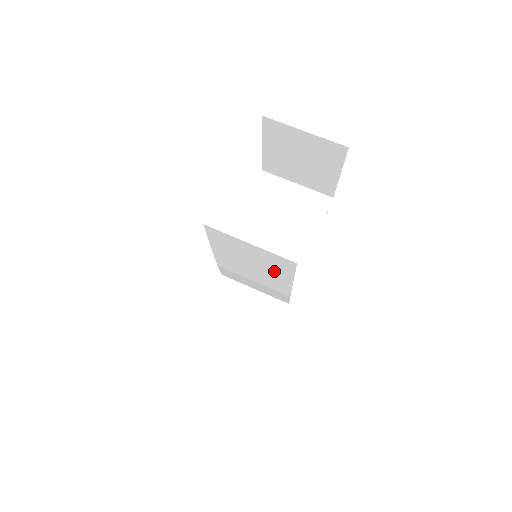
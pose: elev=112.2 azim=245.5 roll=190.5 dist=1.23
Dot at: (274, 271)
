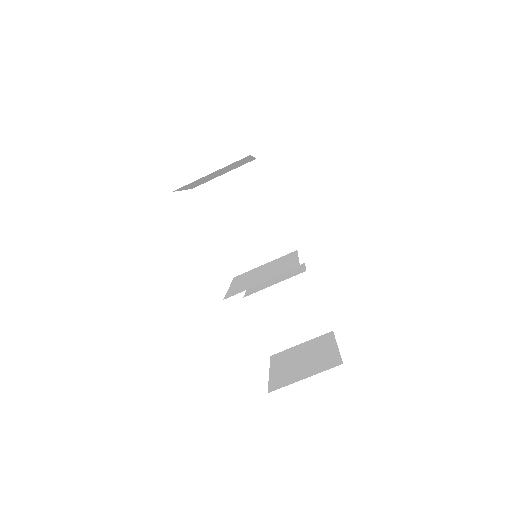
Dot at: (282, 265)
